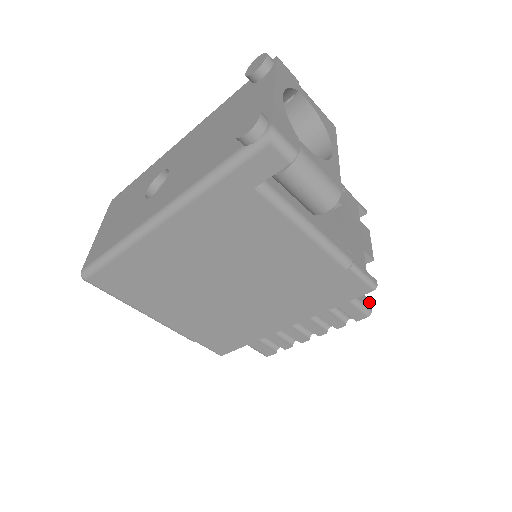
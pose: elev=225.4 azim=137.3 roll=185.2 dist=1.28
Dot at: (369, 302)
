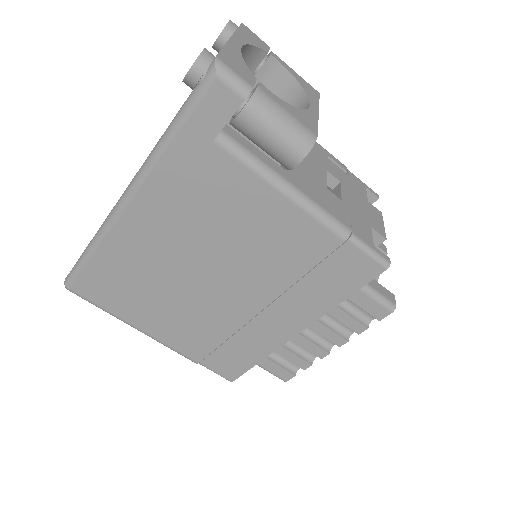
Dot at: (392, 296)
